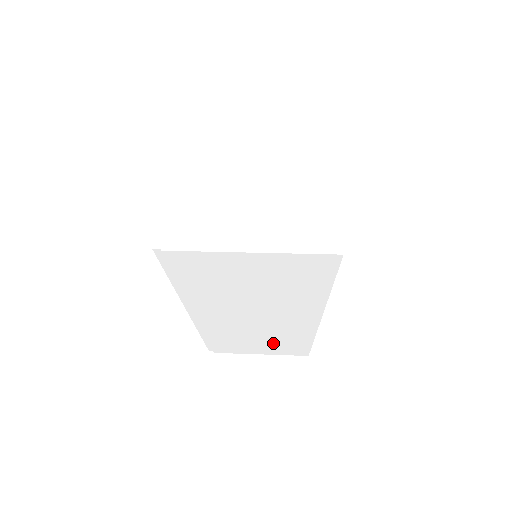
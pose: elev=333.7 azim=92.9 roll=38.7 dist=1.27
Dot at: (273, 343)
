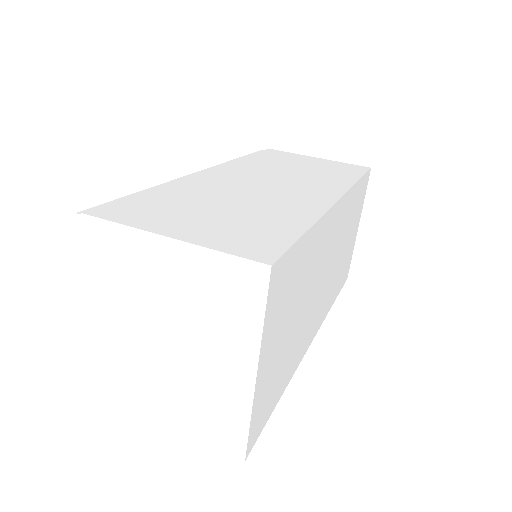
Dot at: occluded
